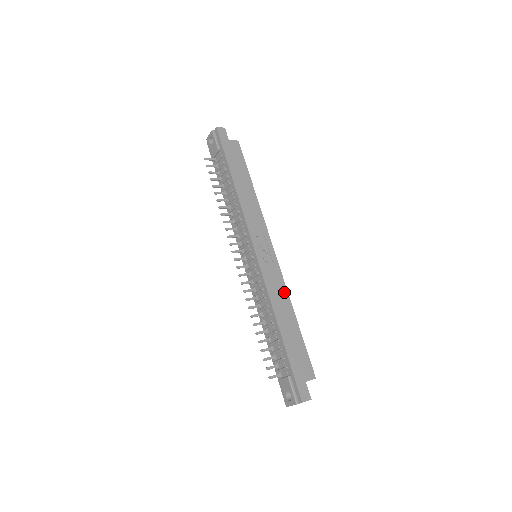
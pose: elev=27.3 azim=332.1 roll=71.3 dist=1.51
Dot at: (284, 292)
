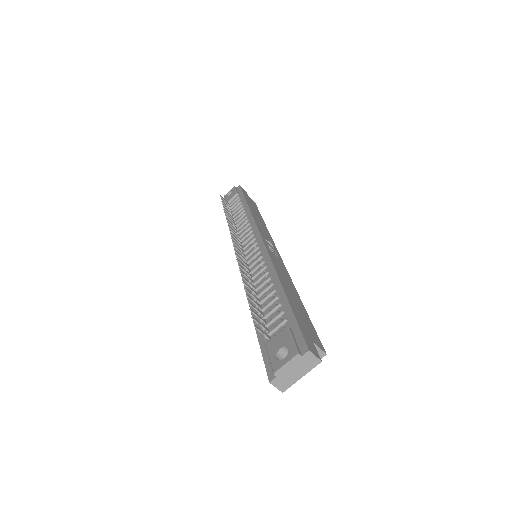
Dot at: (288, 277)
